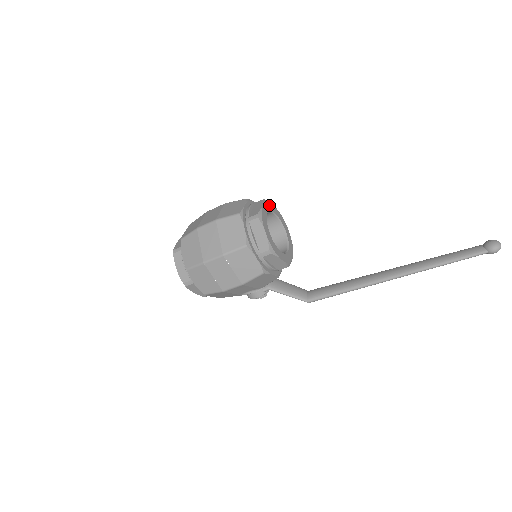
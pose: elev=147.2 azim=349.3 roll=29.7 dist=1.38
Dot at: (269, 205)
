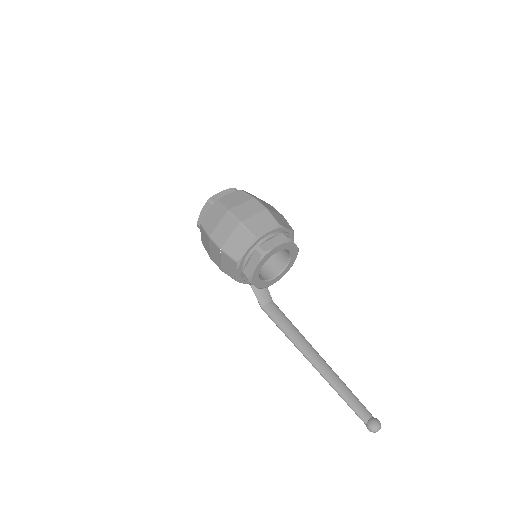
Dot at: (289, 245)
